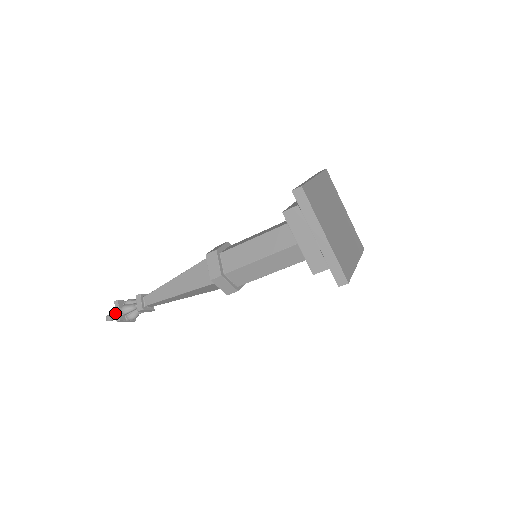
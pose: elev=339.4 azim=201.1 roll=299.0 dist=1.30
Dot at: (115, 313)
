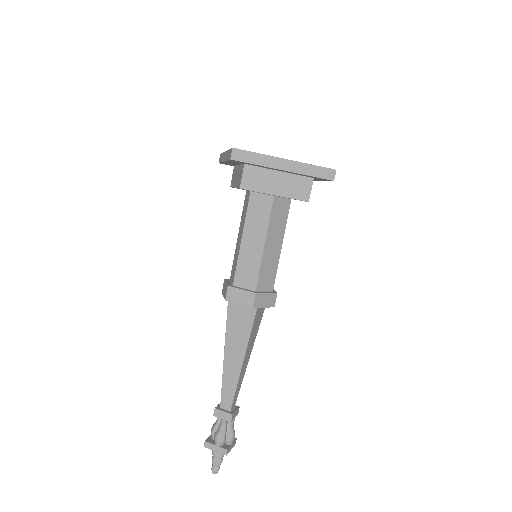
Dot at: (215, 455)
